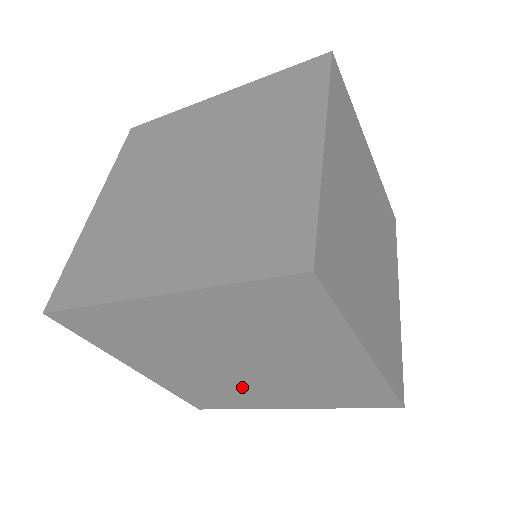
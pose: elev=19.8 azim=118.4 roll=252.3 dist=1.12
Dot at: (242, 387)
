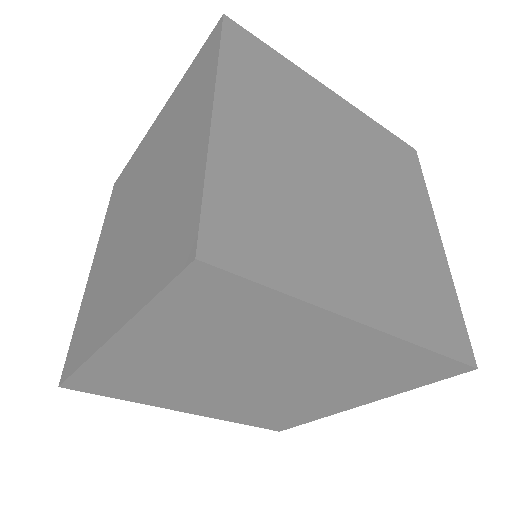
Dot at: (288, 399)
